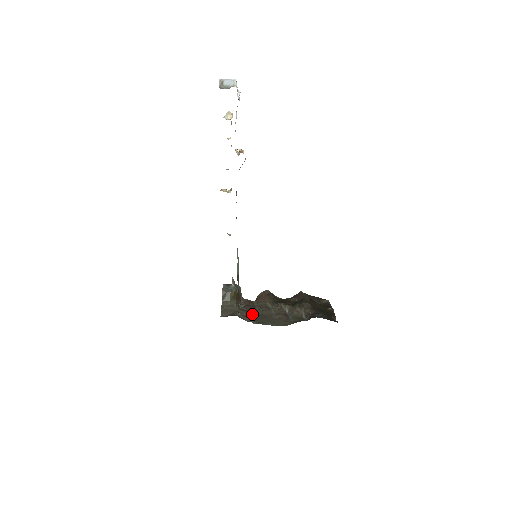
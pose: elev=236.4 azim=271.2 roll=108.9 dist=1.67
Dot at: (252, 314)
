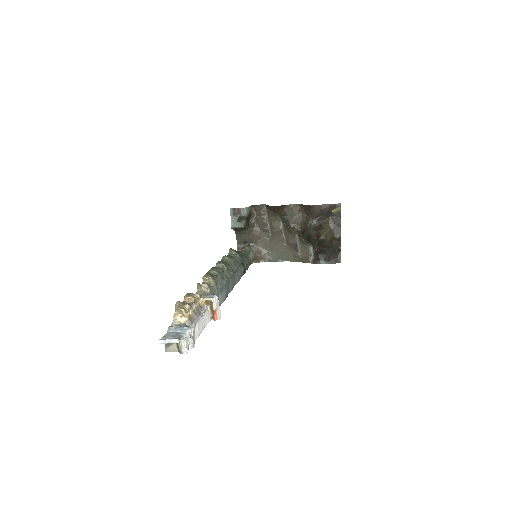
Dot at: (264, 237)
